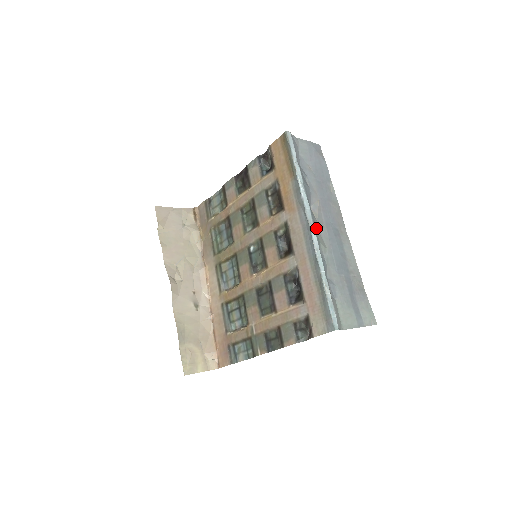
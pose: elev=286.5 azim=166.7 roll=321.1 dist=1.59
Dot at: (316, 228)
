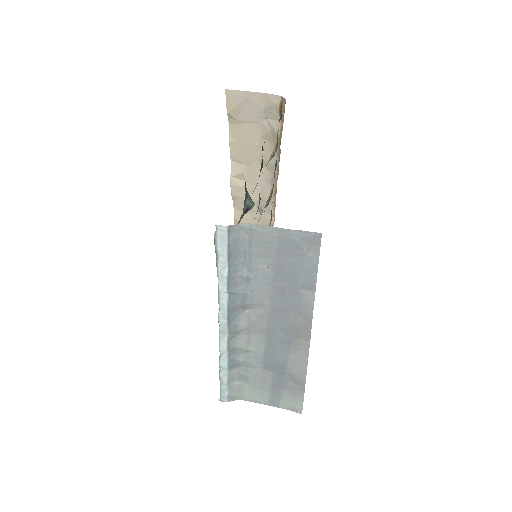
Dot at: (241, 333)
